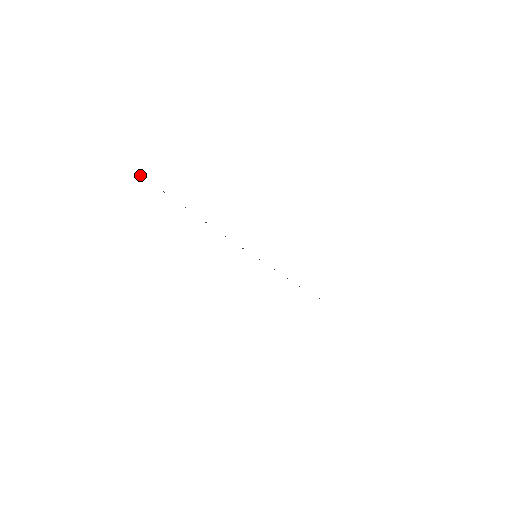
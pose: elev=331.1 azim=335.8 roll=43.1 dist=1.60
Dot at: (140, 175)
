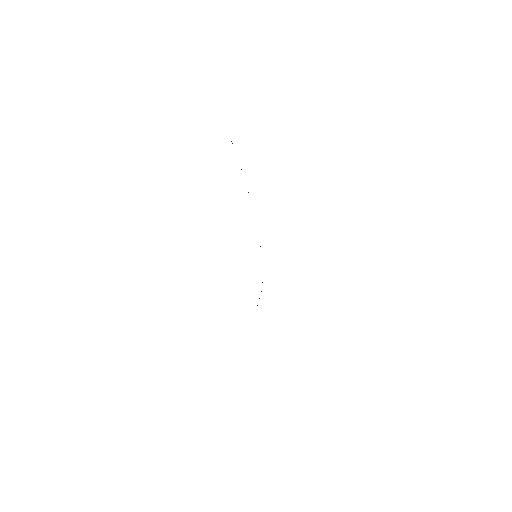
Dot at: occluded
